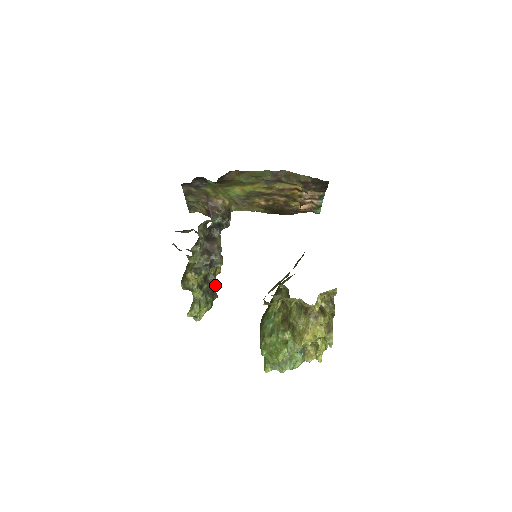
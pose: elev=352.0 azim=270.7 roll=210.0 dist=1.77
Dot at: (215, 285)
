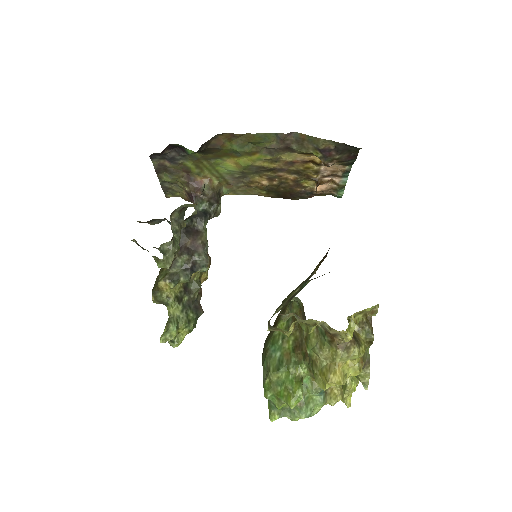
Dot at: (200, 296)
